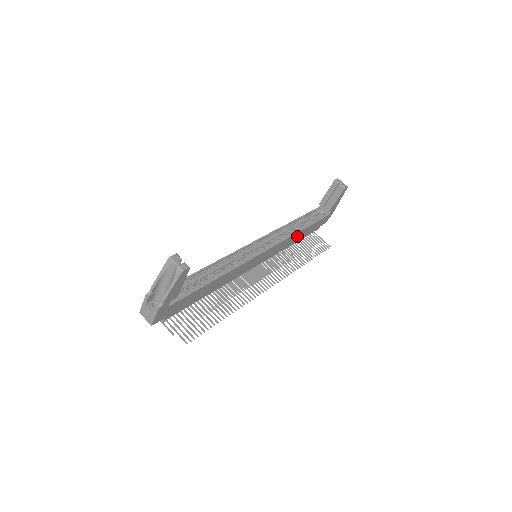
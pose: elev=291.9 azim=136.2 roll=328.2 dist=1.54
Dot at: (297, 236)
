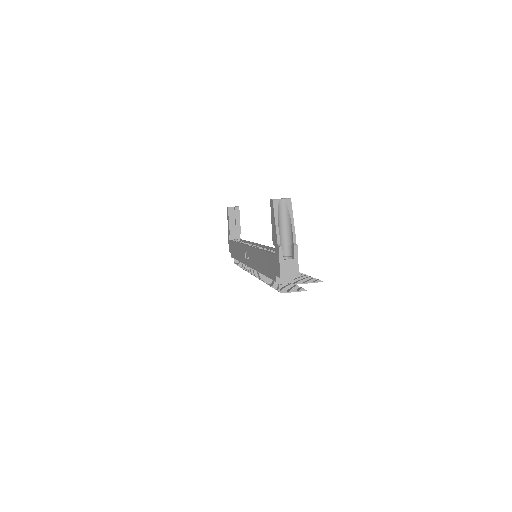
Dot at: occluded
